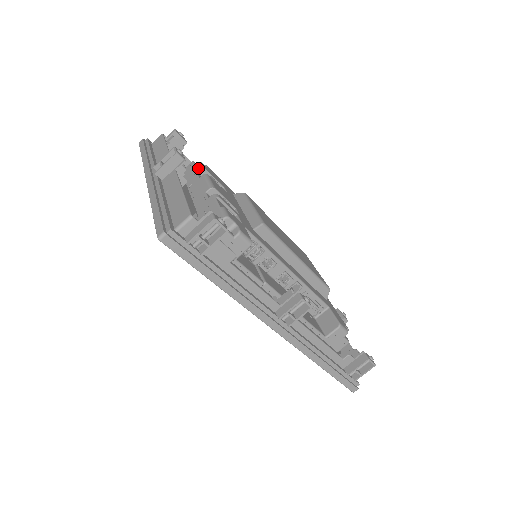
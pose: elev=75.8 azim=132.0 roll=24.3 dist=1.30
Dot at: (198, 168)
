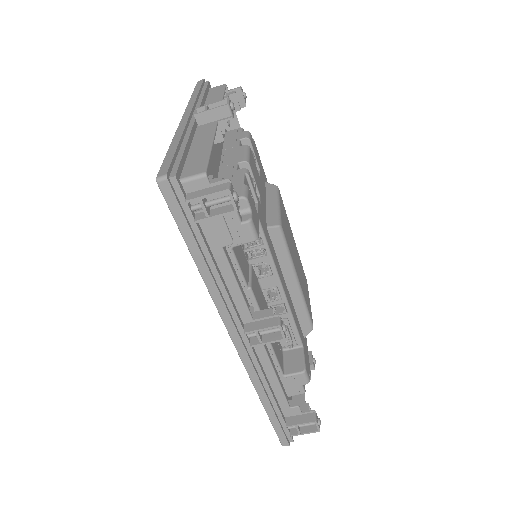
Dot at: (243, 136)
